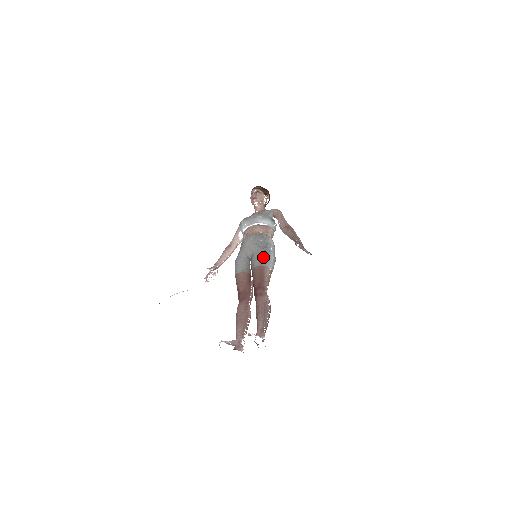
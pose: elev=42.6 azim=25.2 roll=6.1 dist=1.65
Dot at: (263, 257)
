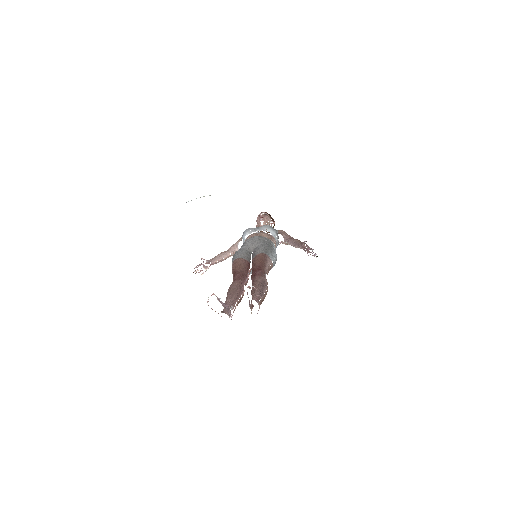
Dot at: (267, 248)
